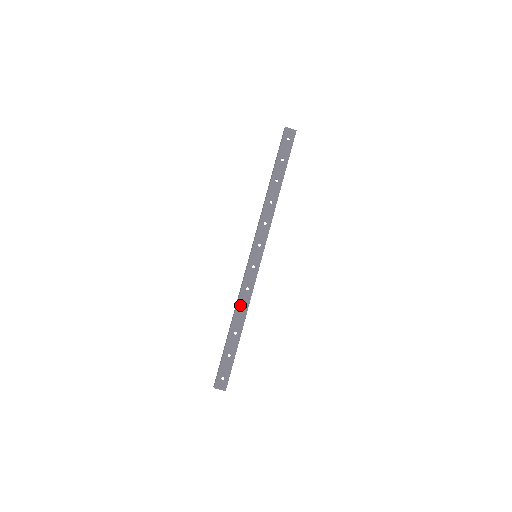
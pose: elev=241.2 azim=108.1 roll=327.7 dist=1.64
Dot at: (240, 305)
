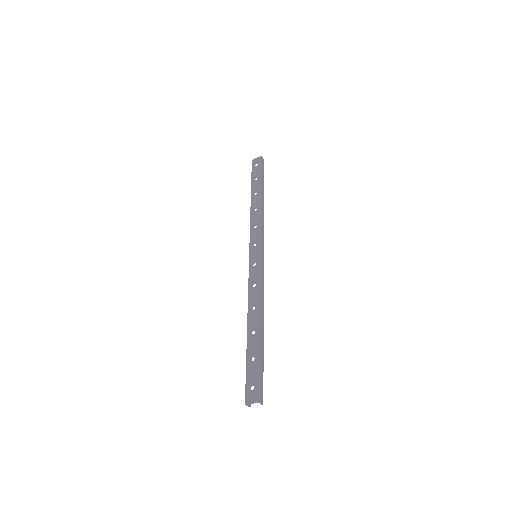
Dot at: (251, 304)
